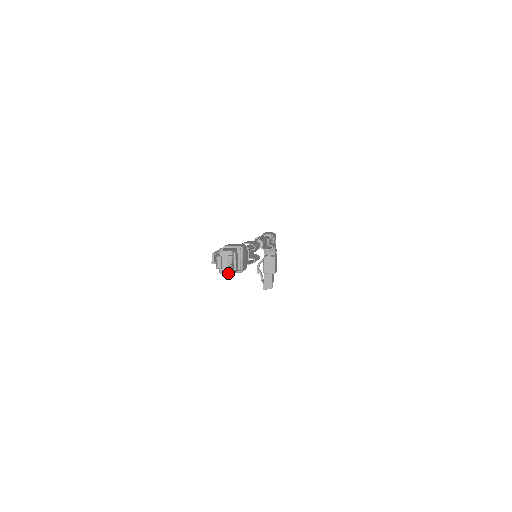
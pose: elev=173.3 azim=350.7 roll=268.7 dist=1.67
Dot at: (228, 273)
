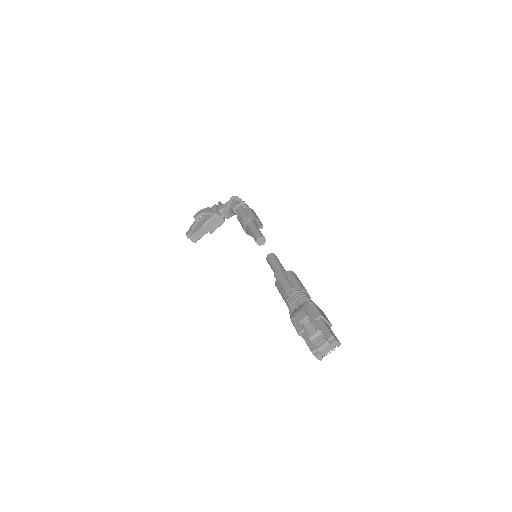
Dot at: (320, 358)
